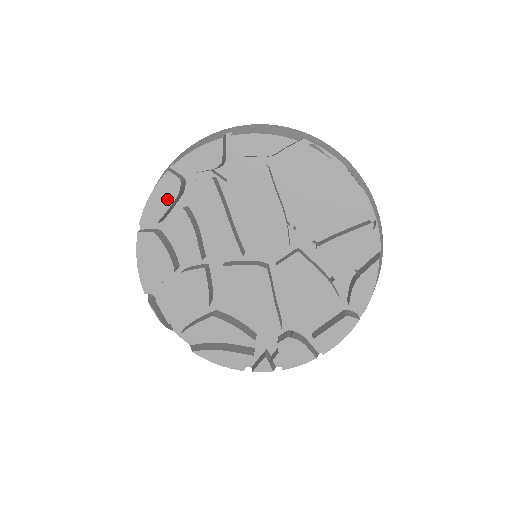
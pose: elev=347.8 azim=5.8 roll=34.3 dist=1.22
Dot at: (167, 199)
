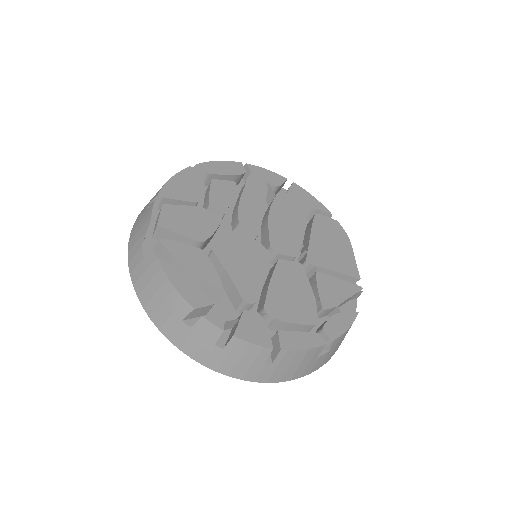
Dot at: (229, 171)
